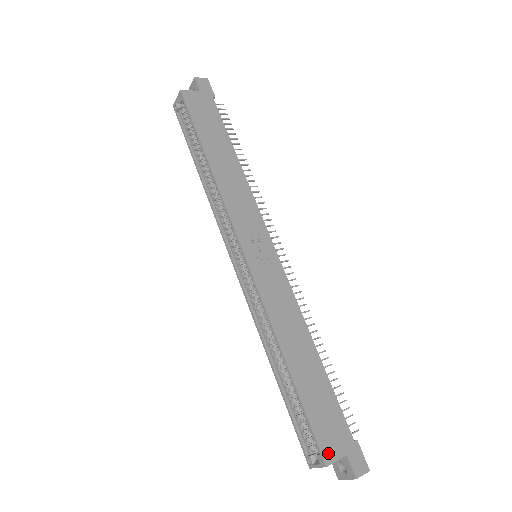
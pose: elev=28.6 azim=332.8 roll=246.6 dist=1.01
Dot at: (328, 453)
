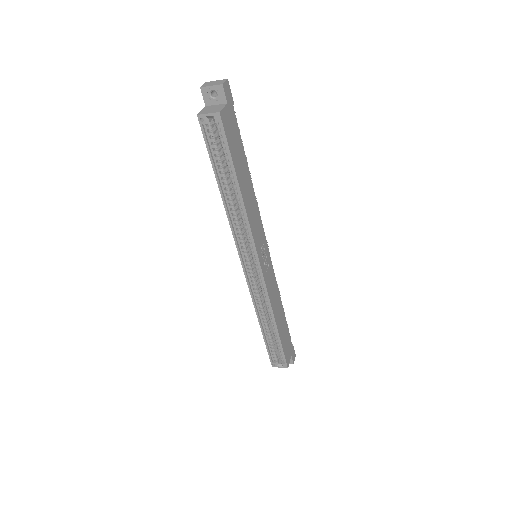
Dot at: (288, 361)
